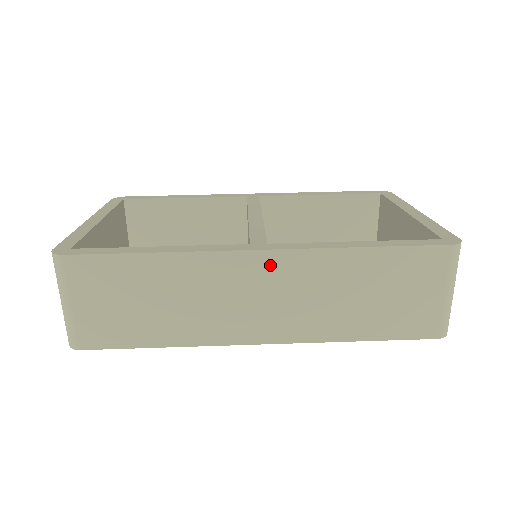
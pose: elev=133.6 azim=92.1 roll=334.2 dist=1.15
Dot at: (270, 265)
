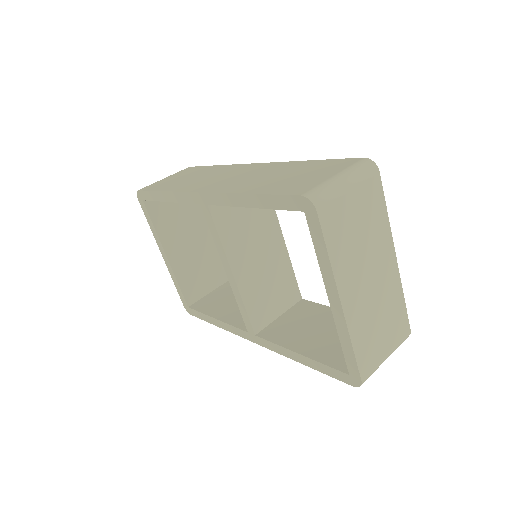
Dot at: (254, 167)
